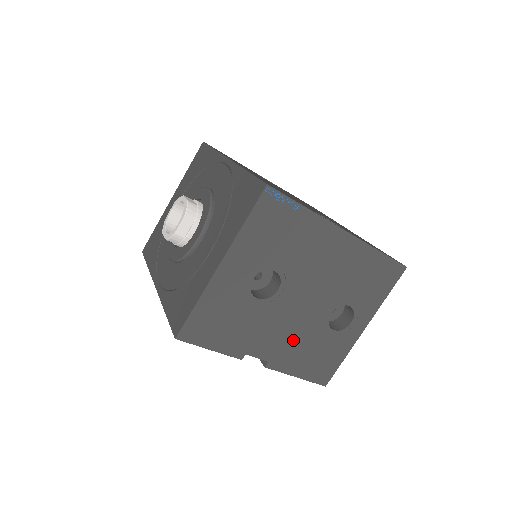
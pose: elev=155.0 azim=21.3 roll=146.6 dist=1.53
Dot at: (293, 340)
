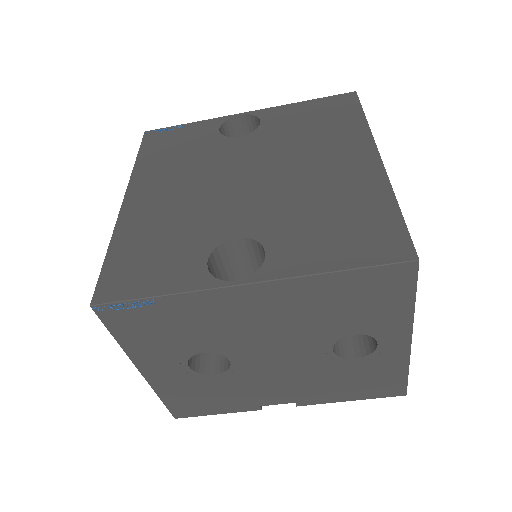
Dot at: (305, 382)
